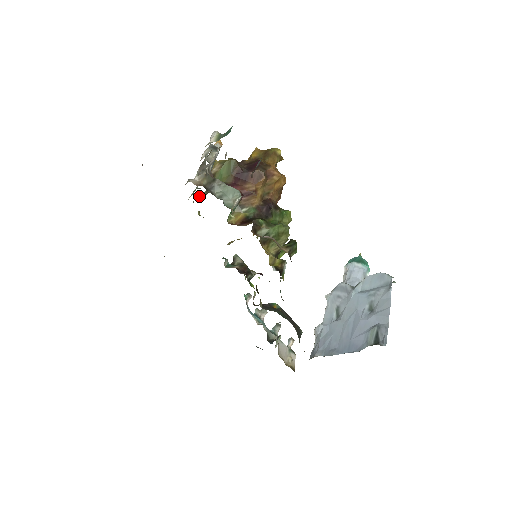
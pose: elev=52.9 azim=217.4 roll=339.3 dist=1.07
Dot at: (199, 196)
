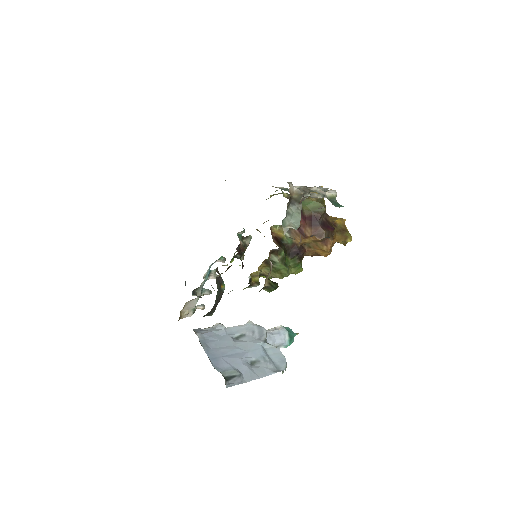
Dot at: occluded
